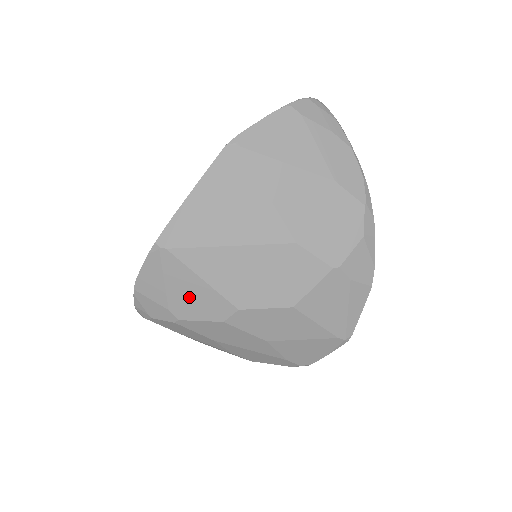
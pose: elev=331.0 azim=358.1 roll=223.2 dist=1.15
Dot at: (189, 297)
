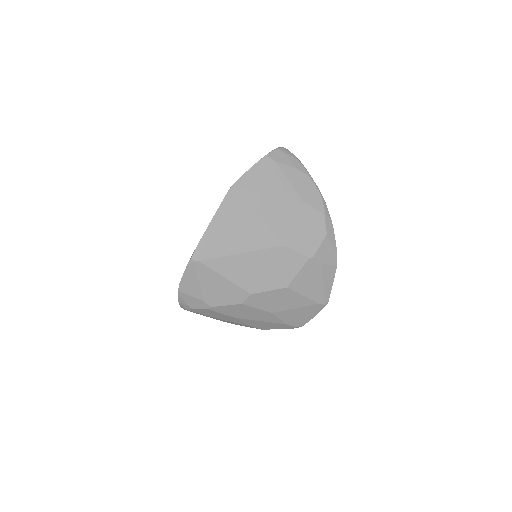
Dot at: (217, 291)
